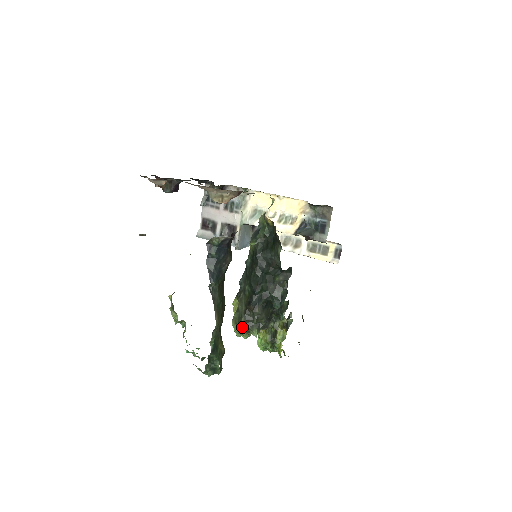
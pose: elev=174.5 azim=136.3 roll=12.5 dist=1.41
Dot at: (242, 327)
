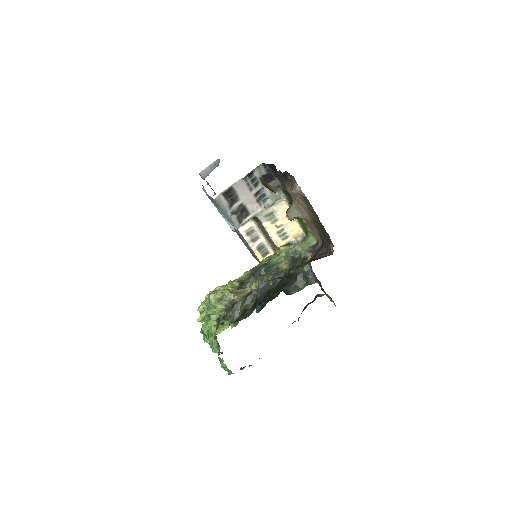
Dot at: (233, 321)
